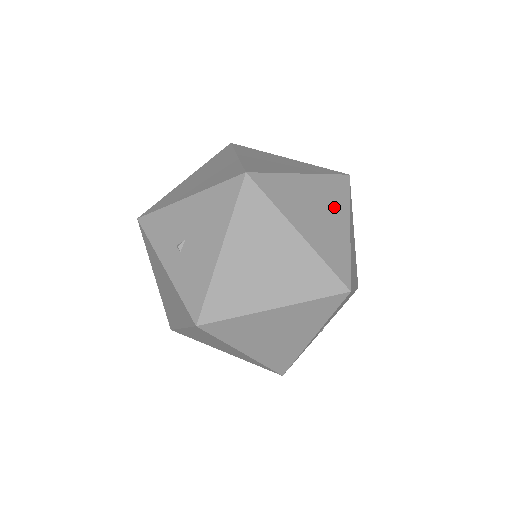
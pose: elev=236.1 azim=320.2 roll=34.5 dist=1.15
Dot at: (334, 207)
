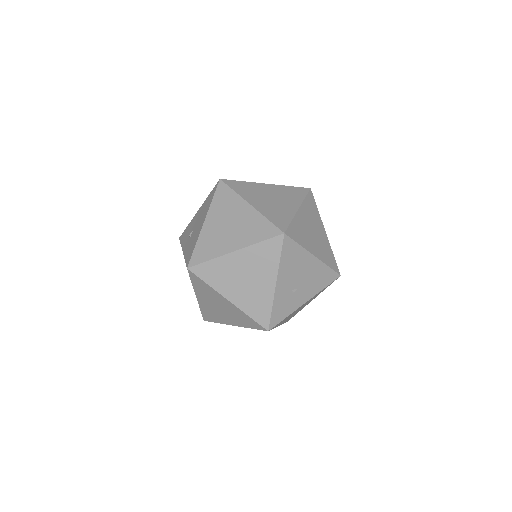
Dot at: (288, 199)
